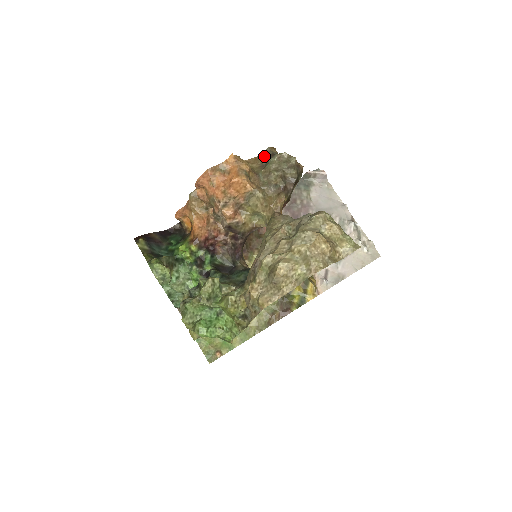
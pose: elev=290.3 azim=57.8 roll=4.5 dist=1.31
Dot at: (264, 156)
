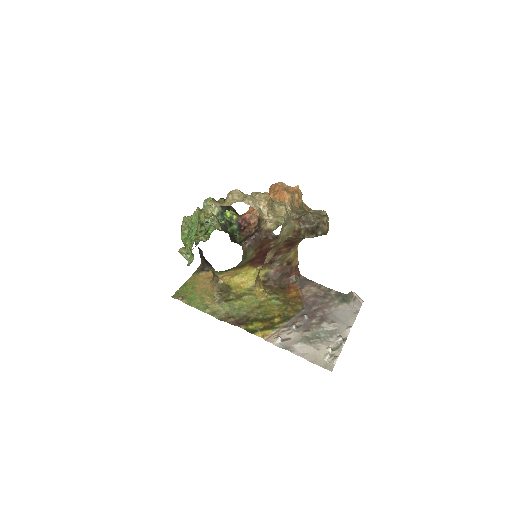
Dot at: occluded
